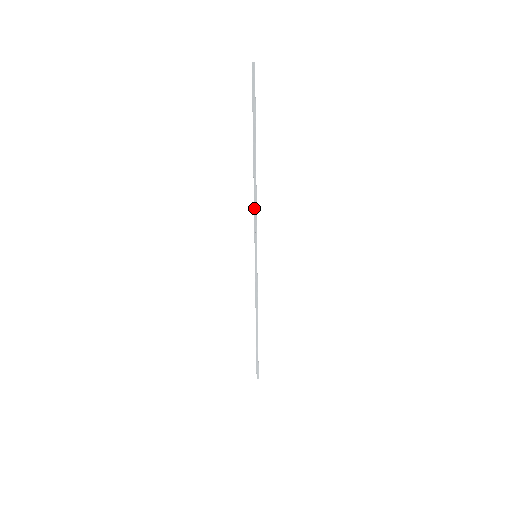
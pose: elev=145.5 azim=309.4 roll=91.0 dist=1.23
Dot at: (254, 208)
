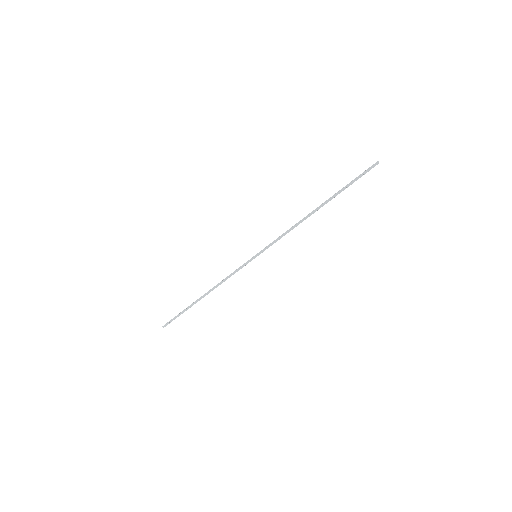
Dot at: (288, 231)
